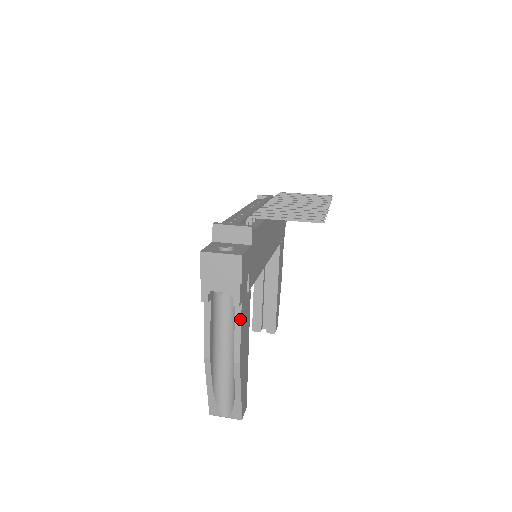
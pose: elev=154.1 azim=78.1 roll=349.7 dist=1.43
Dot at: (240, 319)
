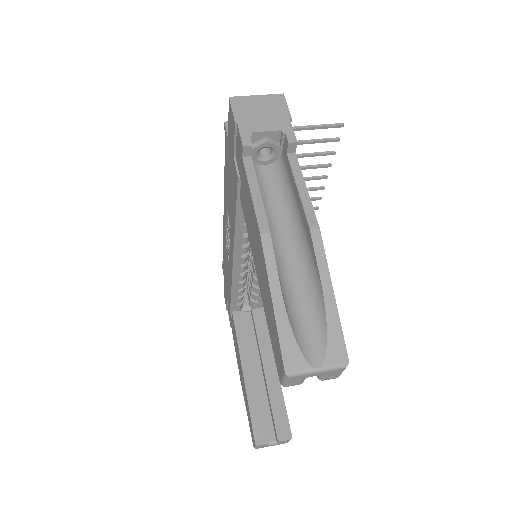
Dot at: (300, 171)
